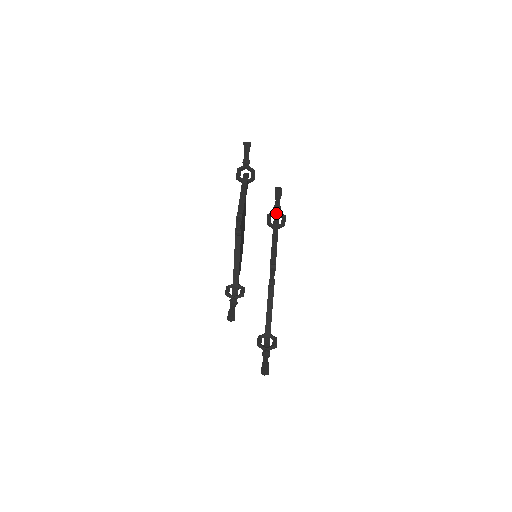
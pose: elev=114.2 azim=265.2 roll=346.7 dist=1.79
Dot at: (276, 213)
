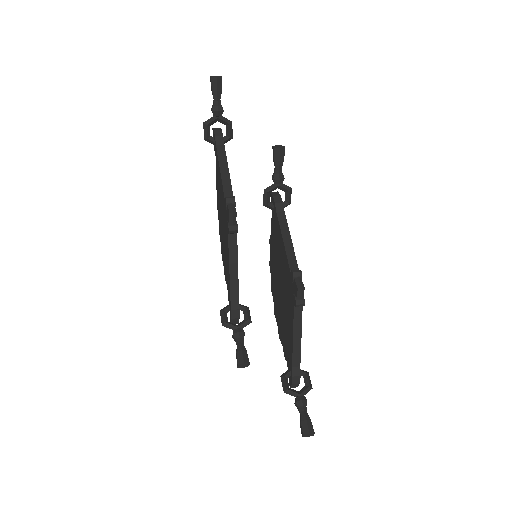
Dot at: (277, 186)
